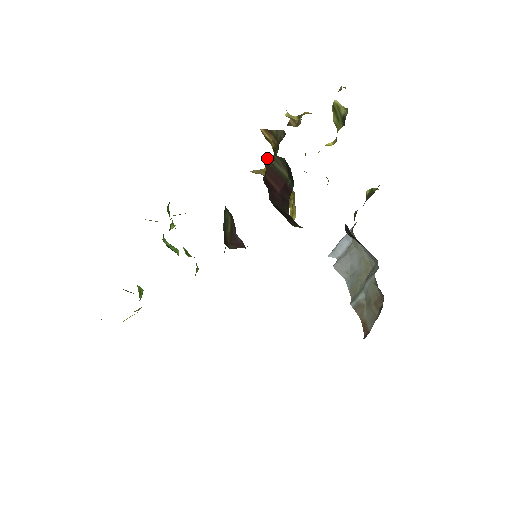
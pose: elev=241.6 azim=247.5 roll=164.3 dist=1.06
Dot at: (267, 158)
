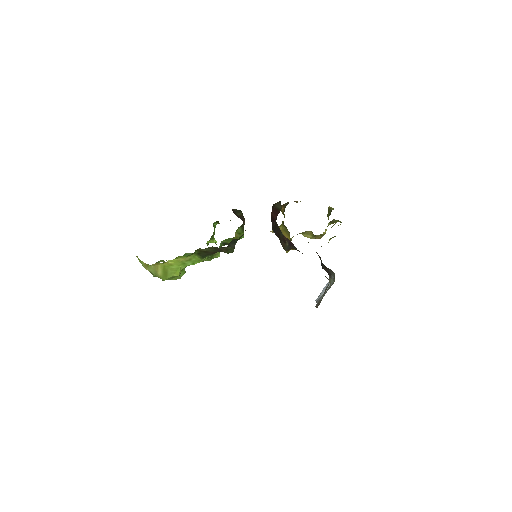
Dot at: (274, 205)
